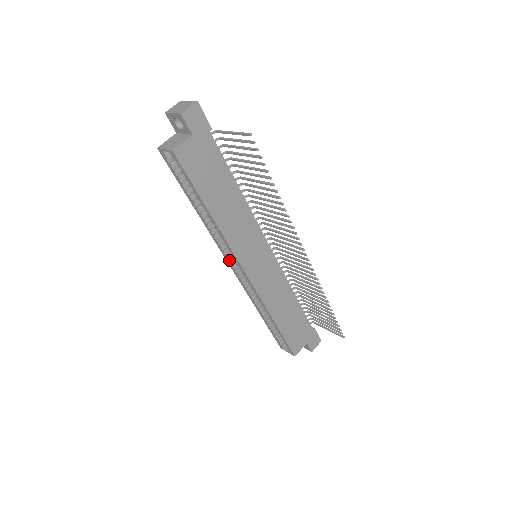
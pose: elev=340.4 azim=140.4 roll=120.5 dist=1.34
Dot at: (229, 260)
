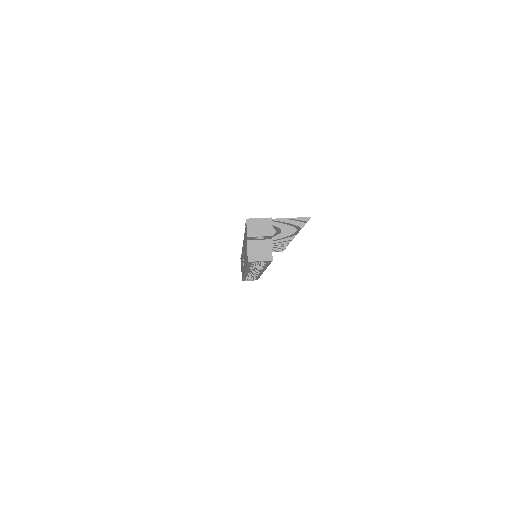
Dot at: occluded
